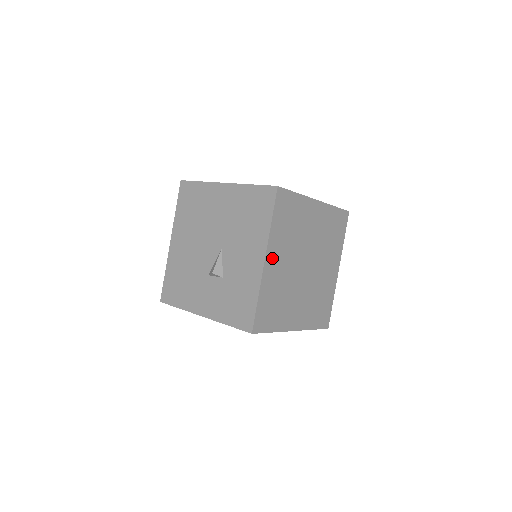
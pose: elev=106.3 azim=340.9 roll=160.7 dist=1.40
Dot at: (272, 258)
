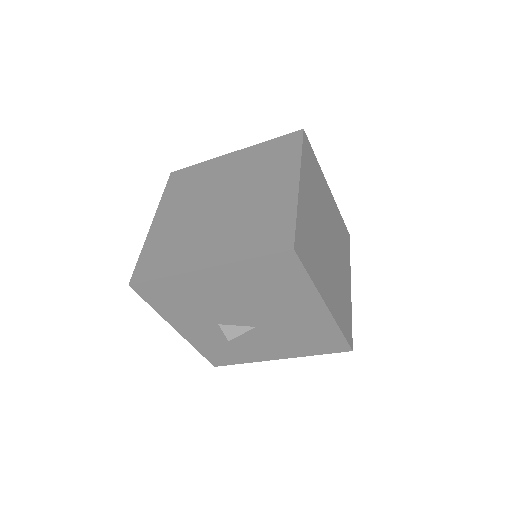
Dot at: occluded
